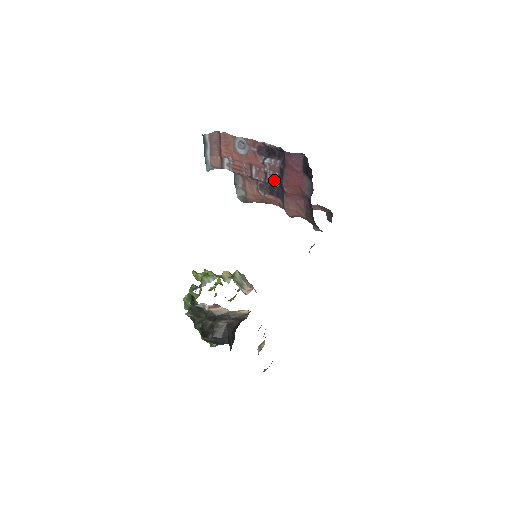
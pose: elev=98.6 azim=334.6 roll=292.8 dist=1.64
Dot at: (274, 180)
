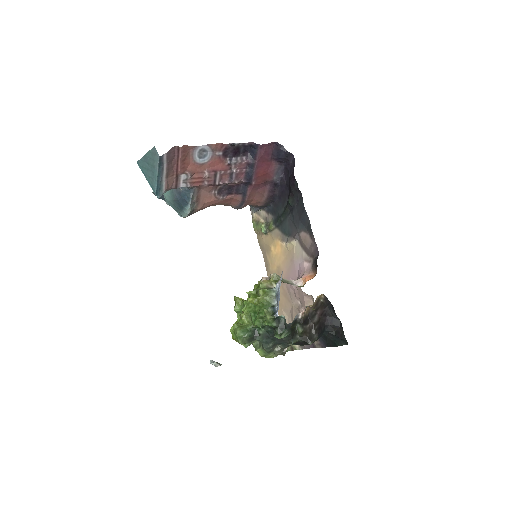
Dot at: (239, 178)
